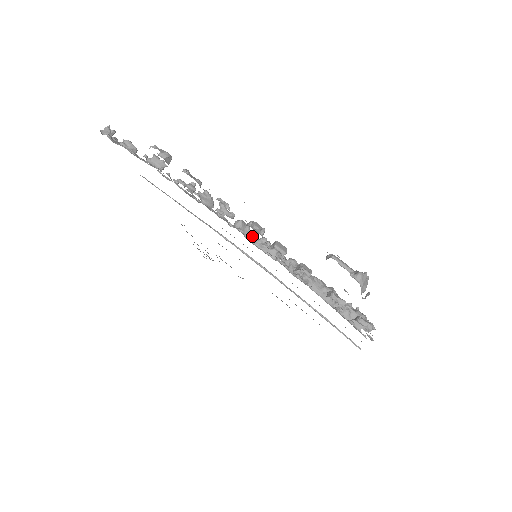
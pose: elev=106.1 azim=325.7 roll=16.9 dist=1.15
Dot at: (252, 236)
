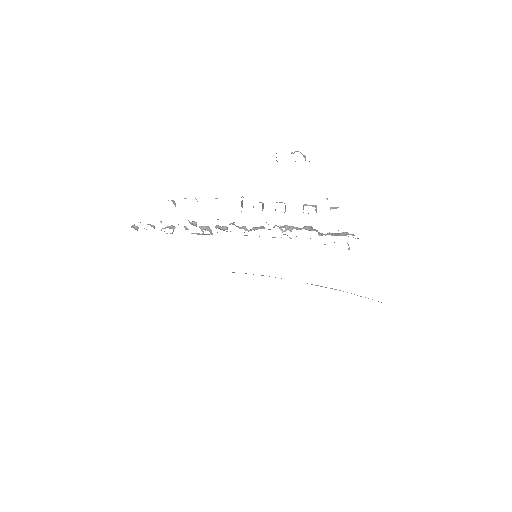
Dot at: (243, 227)
